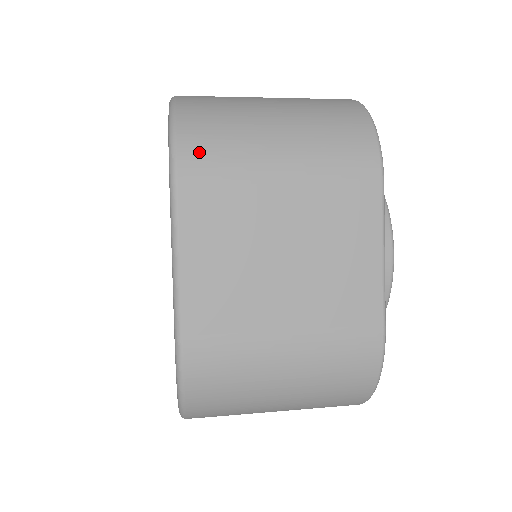
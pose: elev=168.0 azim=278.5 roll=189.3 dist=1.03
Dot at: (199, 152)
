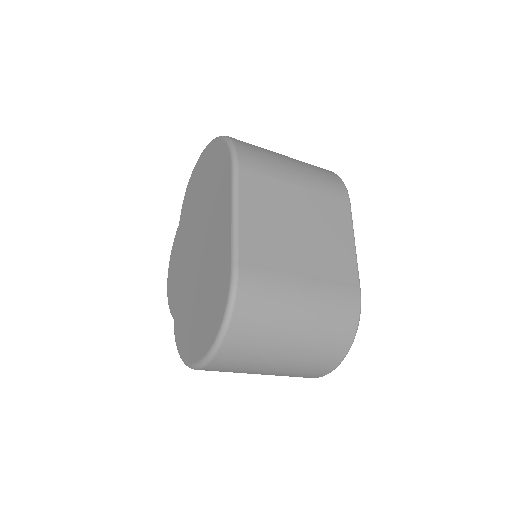
Dot at: (250, 156)
